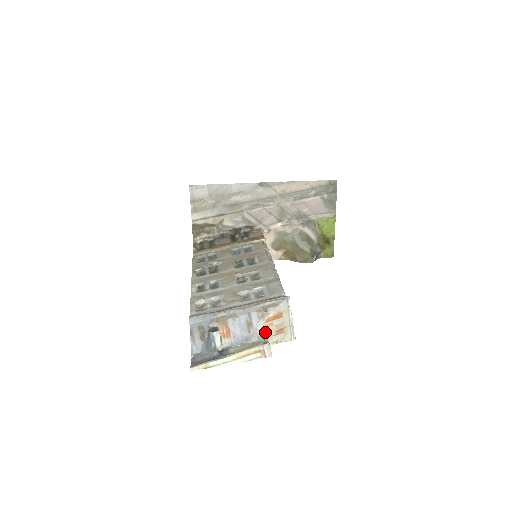
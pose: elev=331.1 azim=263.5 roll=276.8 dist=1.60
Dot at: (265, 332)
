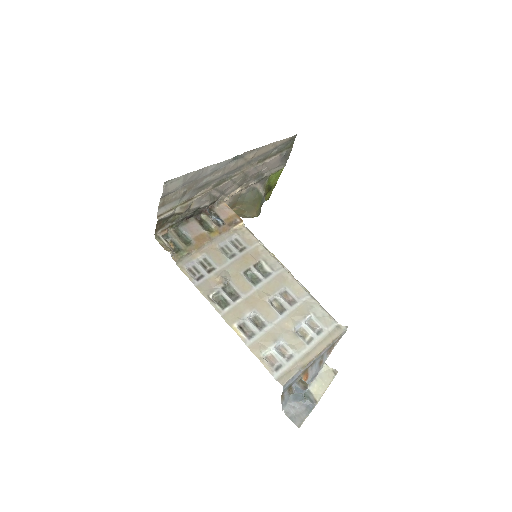
Dot at: occluded
